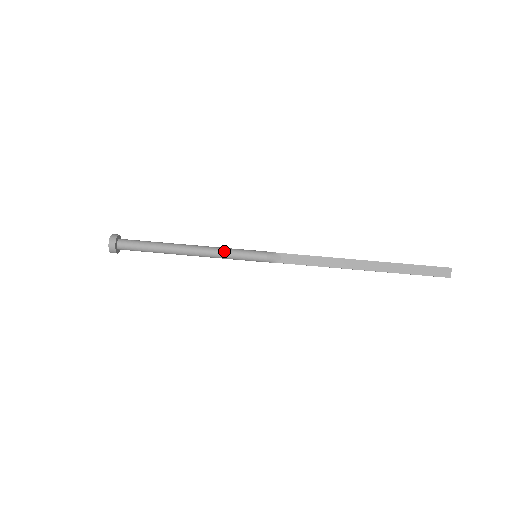
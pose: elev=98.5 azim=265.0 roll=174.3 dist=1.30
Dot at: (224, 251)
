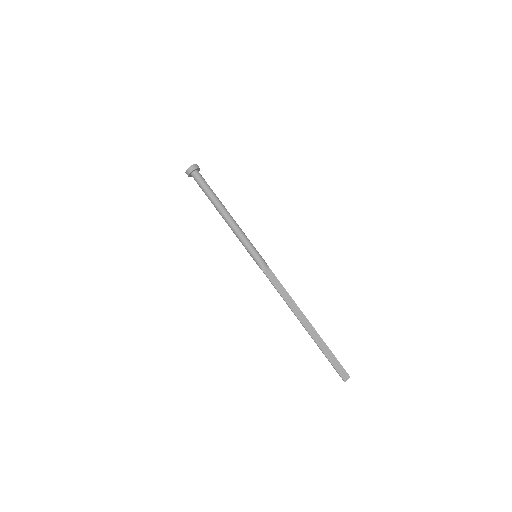
Dot at: (244, 234)
